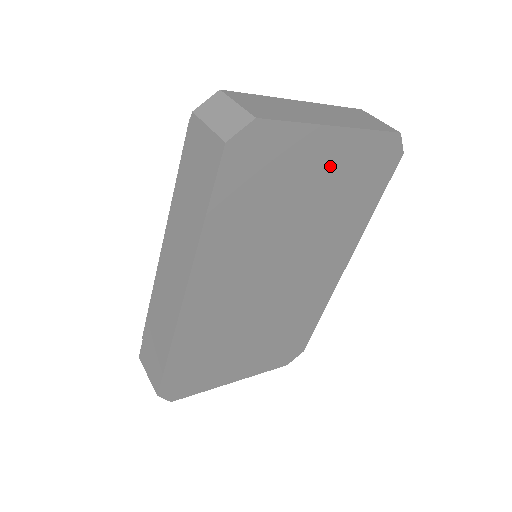
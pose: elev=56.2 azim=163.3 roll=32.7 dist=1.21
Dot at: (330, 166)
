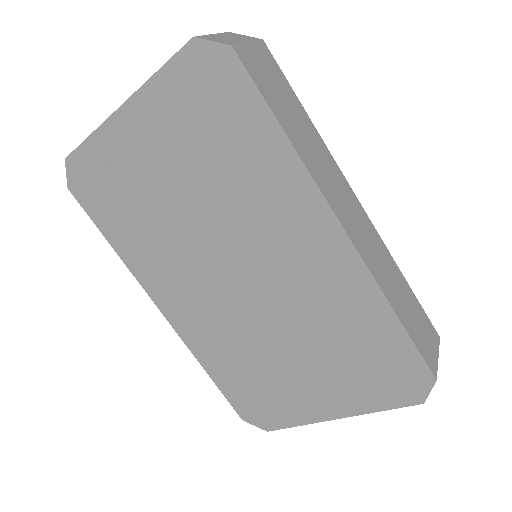
Dot at: (157, 140)
